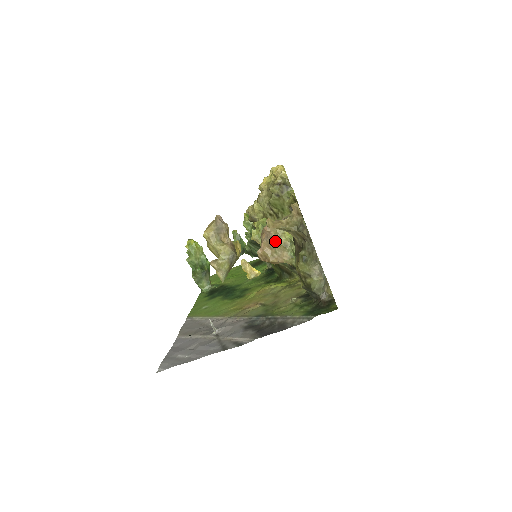
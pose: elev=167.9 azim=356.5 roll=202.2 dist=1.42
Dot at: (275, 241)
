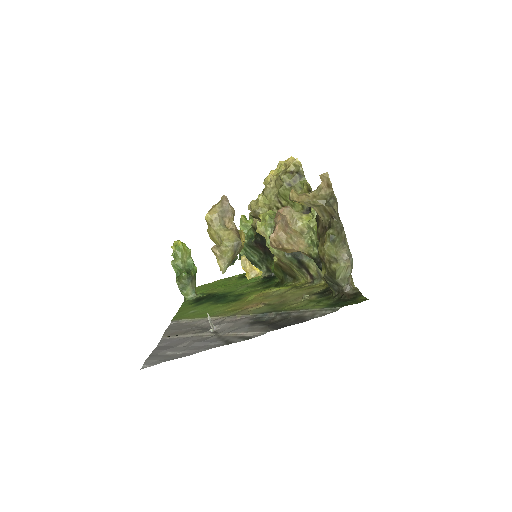
Dot at: (290, 226)
